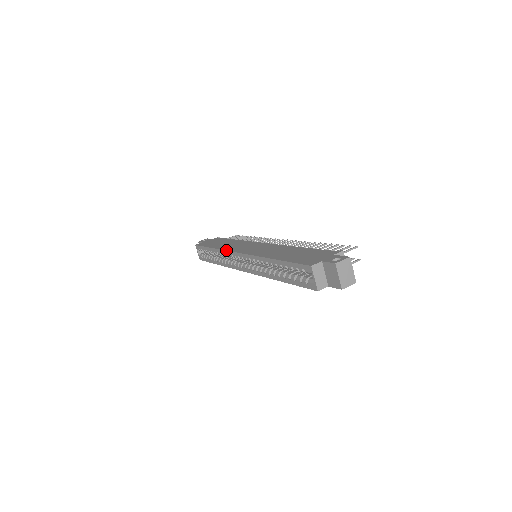
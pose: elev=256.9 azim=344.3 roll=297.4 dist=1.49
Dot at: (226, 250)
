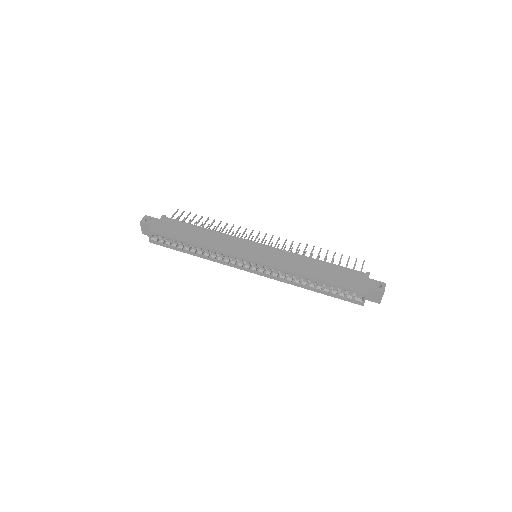
Dot at: (226, 253)
